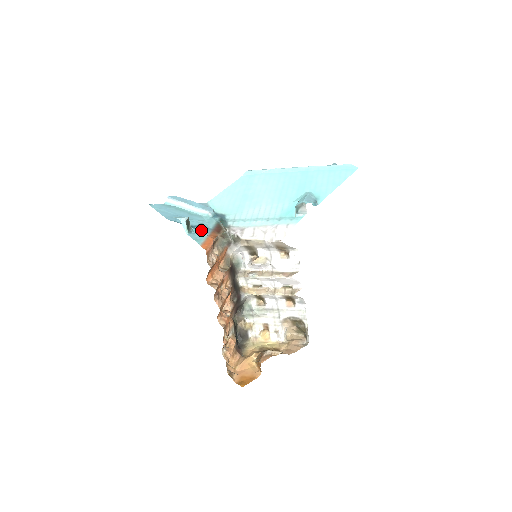
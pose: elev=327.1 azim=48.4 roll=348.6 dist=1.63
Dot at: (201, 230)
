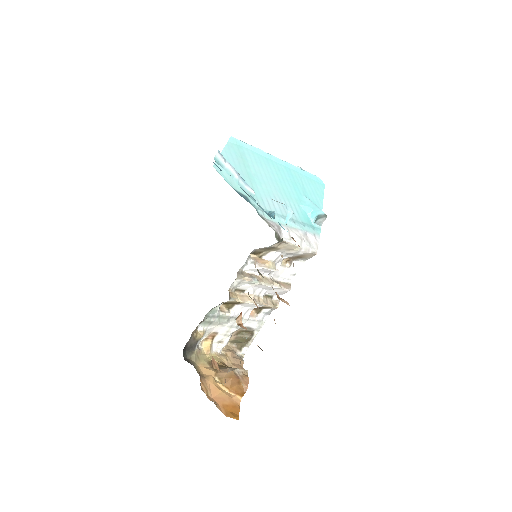
Dot at: (279, 223)
